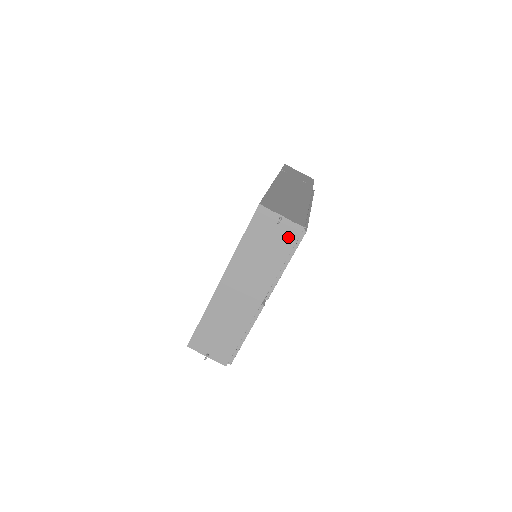
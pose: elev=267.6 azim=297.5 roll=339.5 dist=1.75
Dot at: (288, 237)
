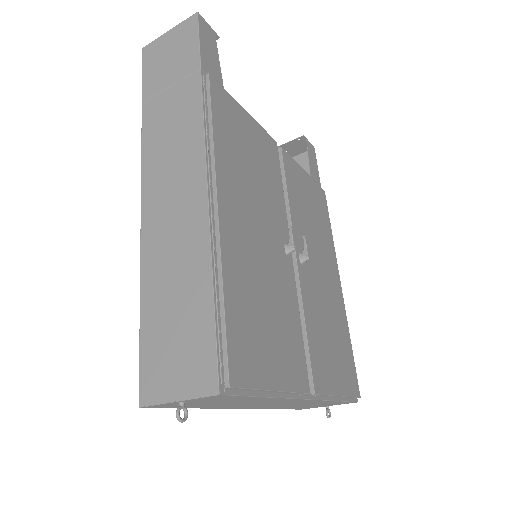
Dot at: (223, 398)
